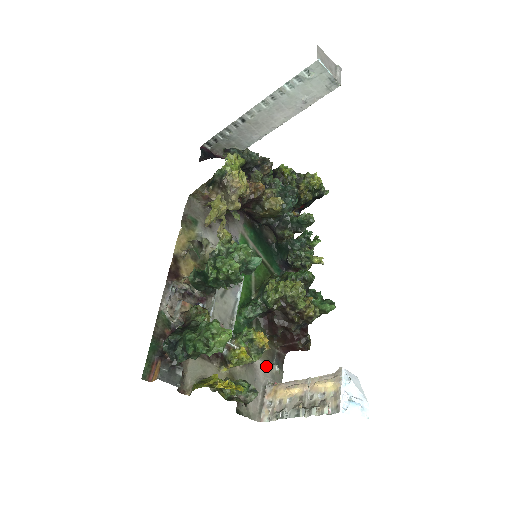
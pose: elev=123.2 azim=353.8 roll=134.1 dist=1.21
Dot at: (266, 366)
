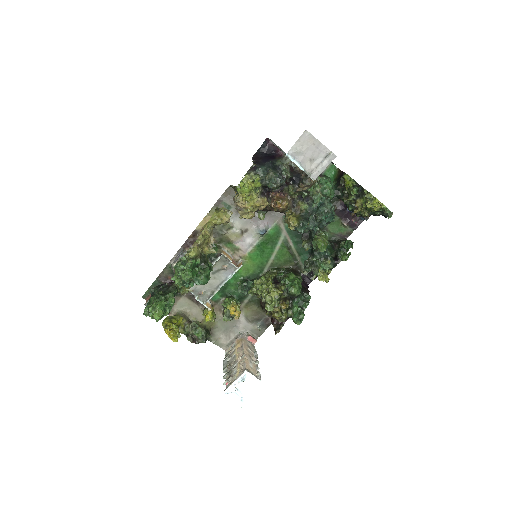
Dot at: (249, 322)
